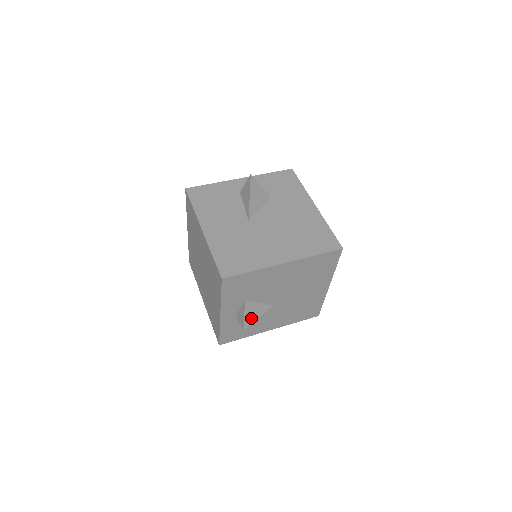
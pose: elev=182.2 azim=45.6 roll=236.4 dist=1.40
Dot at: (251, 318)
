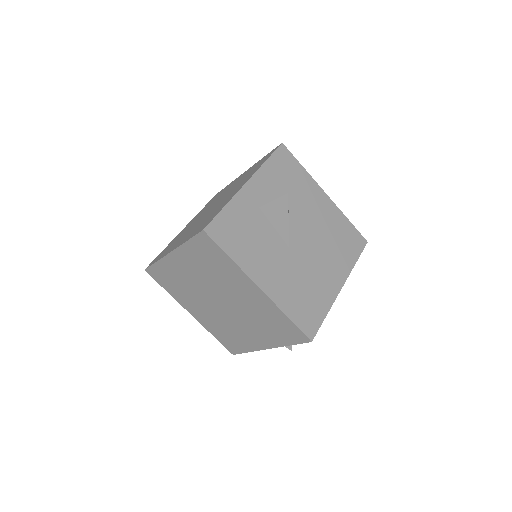
Dot at: occluded
